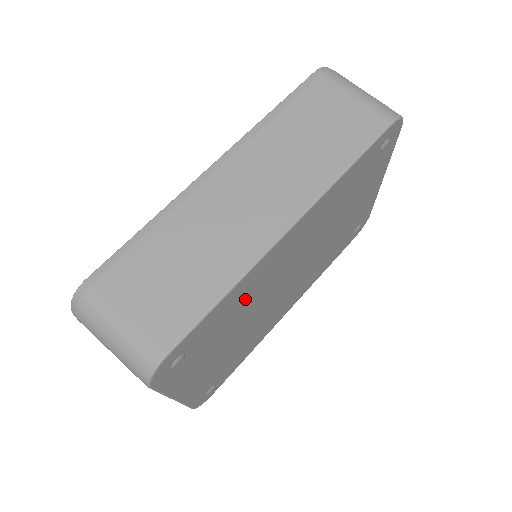
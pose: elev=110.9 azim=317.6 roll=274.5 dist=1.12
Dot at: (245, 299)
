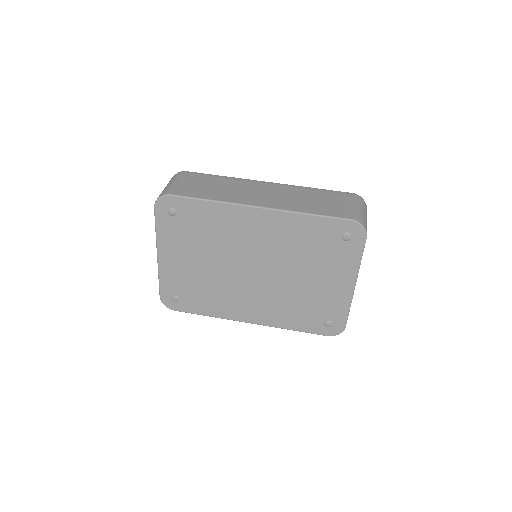
Dot at: (219, 228)
